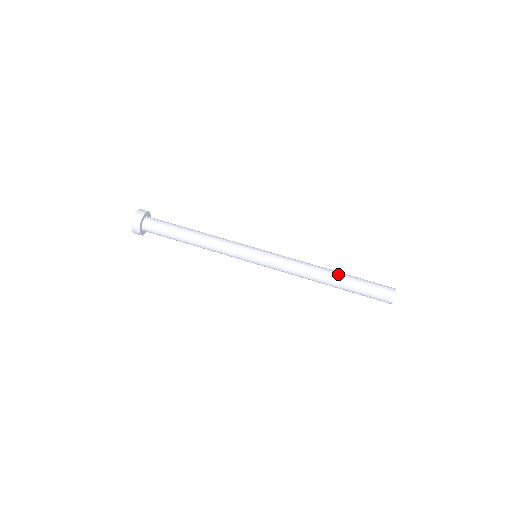
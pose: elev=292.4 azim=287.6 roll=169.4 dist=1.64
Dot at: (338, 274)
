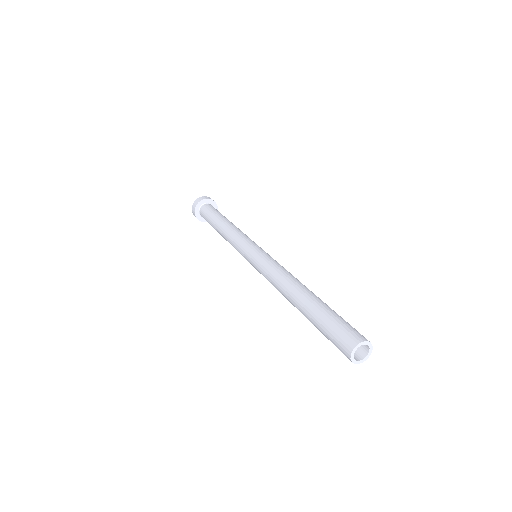
Dot at: (308, 294)
